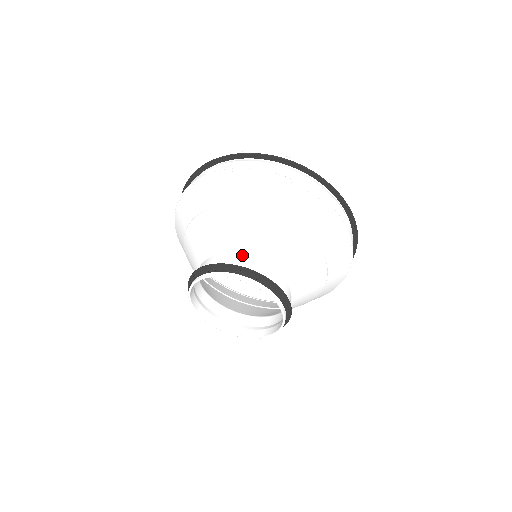
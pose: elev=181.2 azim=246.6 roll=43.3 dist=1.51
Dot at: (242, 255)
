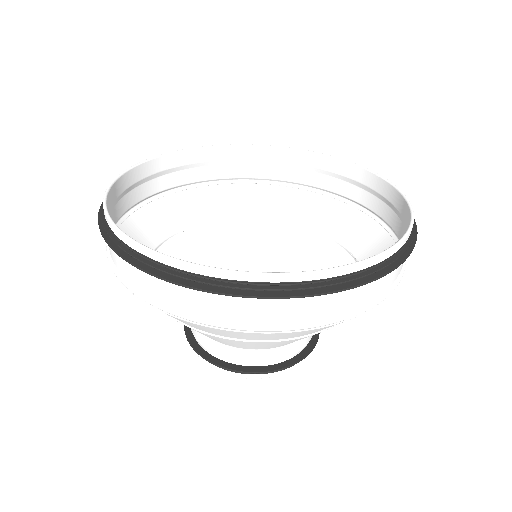
Dot at: (293, 343)
